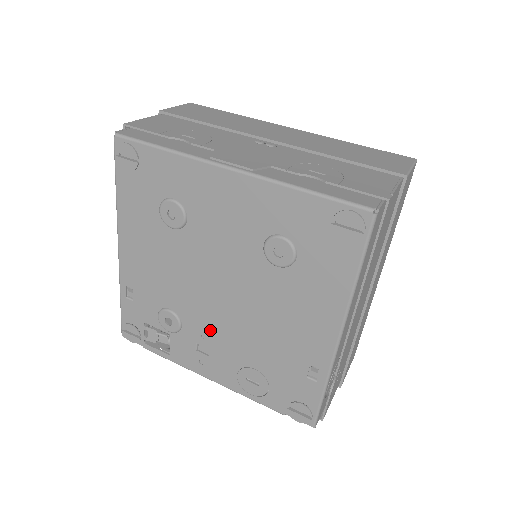
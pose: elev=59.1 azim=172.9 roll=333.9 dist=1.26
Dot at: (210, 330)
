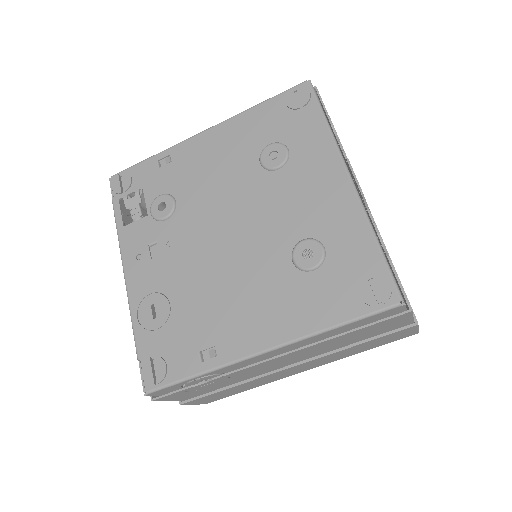
Dot at: (181, 245)
